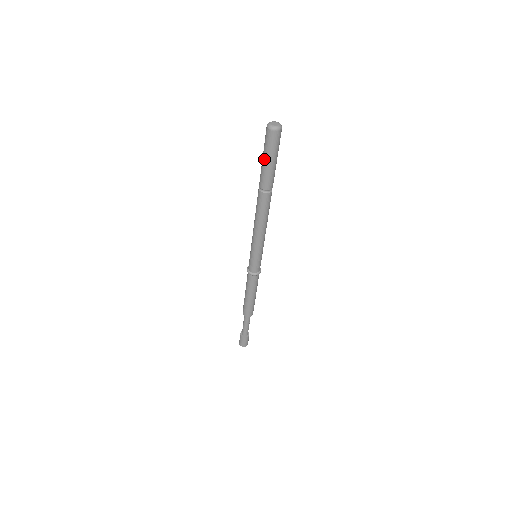
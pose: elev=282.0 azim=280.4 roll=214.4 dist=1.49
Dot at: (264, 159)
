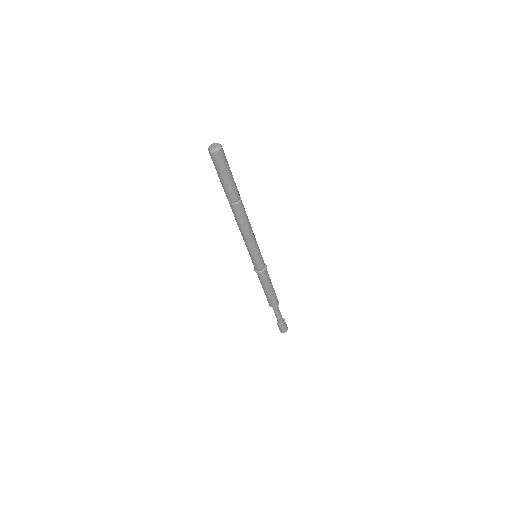
Dot at: (224, 178)
